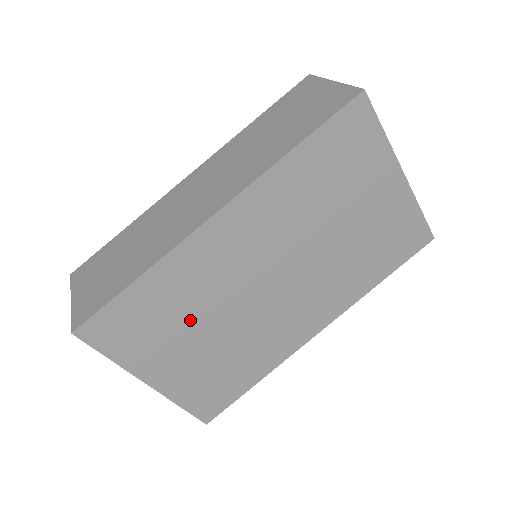
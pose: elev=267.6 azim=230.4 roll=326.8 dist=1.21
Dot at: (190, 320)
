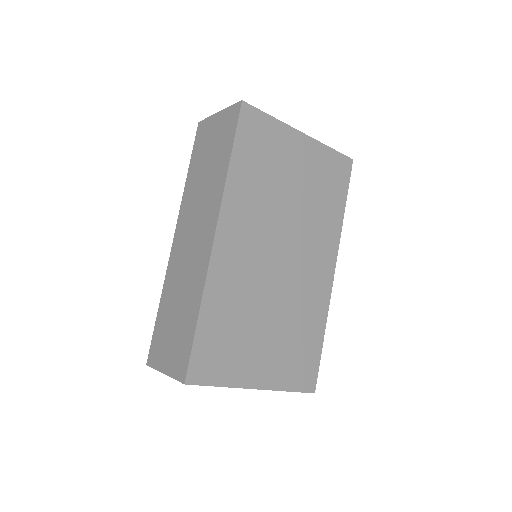
Dot at: (250, 321)
